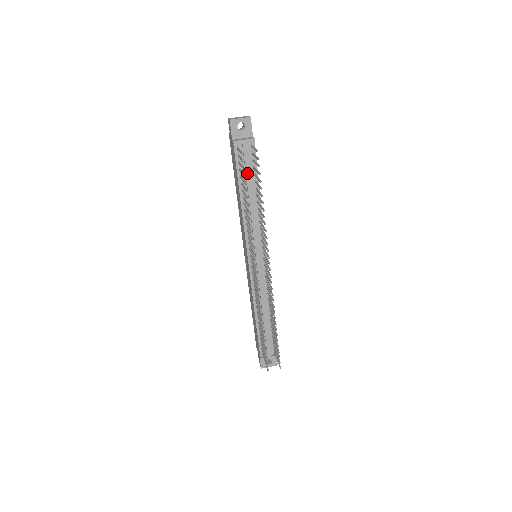
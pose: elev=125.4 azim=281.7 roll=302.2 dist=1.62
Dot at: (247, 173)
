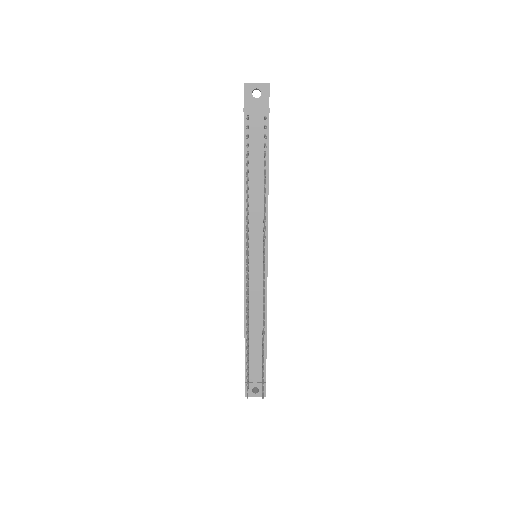
Dot at: (255, 150)
